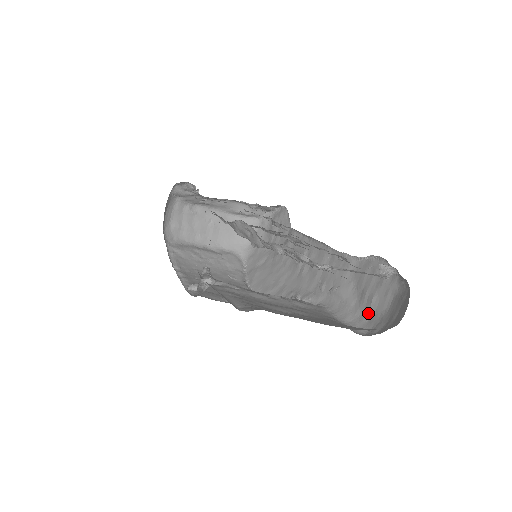
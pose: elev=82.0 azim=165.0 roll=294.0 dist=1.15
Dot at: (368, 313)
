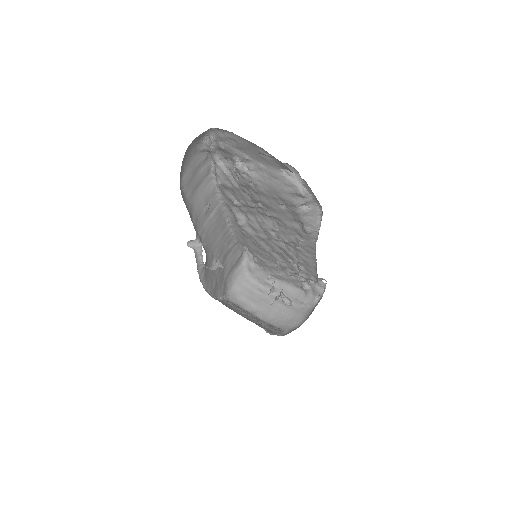
Dot at: occluded
